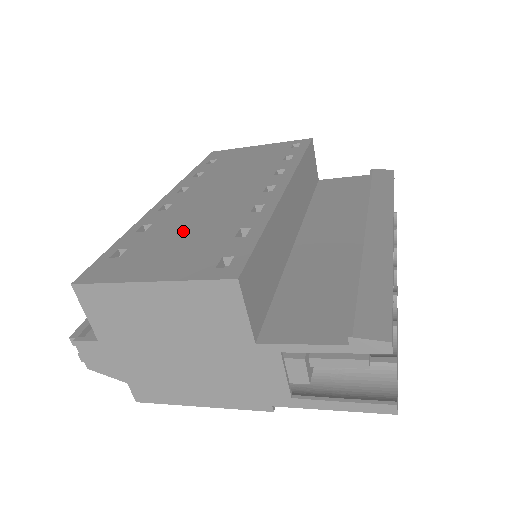
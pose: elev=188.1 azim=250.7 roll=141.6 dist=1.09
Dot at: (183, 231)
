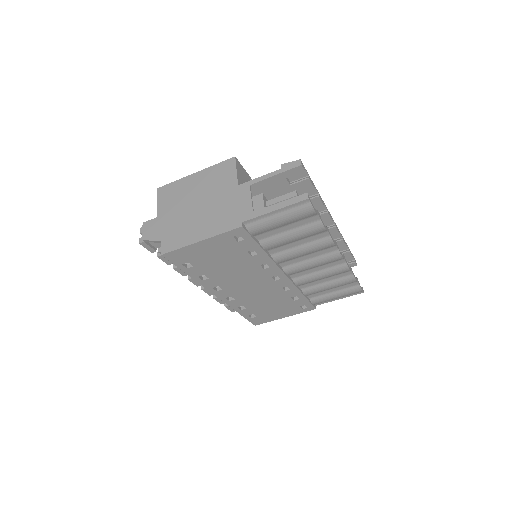
Dot at: occluded
